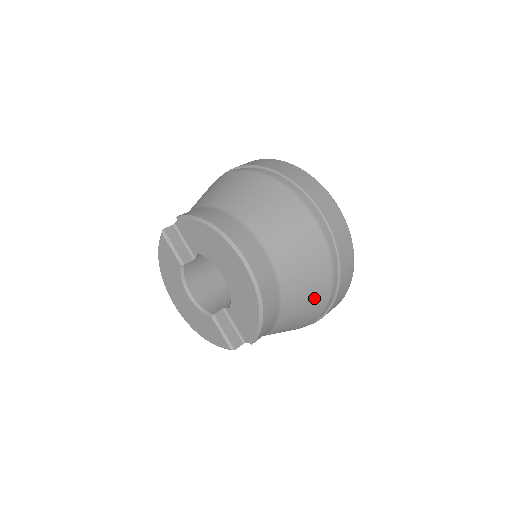
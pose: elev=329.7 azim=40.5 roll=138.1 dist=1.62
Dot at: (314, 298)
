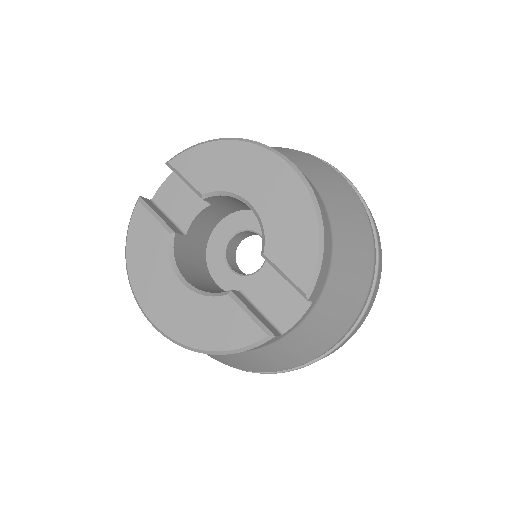
Dot at: (361, 252)
